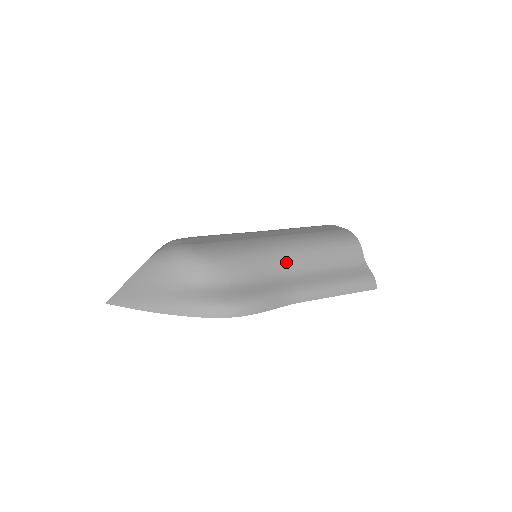
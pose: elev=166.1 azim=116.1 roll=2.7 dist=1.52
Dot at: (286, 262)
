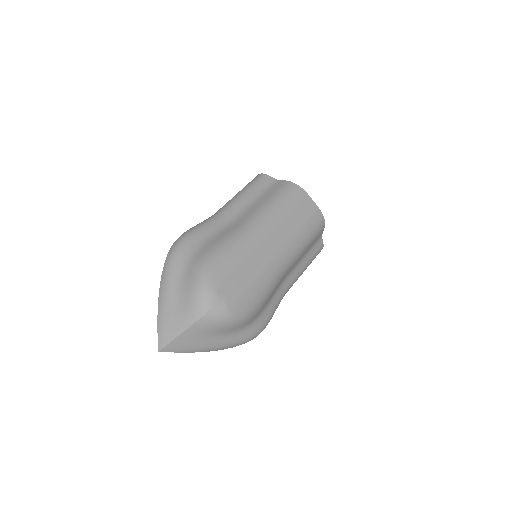
Dot at: (285, 275)
